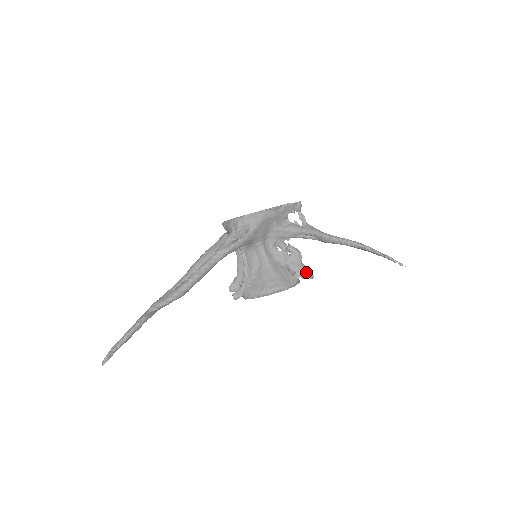
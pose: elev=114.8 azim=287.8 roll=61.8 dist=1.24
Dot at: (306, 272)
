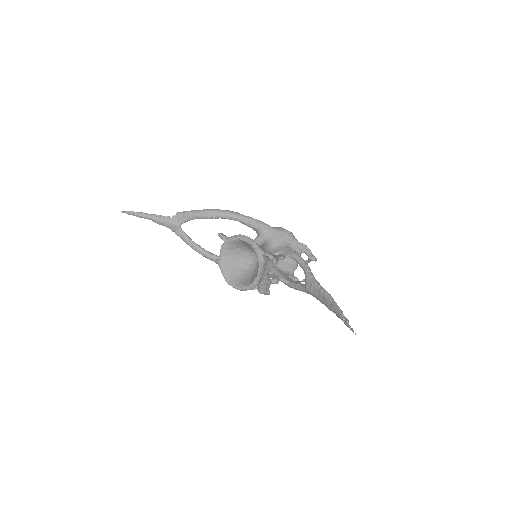
Dot at: (275, 257)
